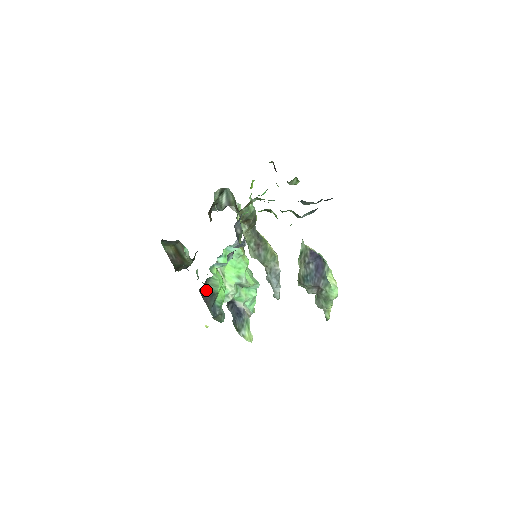
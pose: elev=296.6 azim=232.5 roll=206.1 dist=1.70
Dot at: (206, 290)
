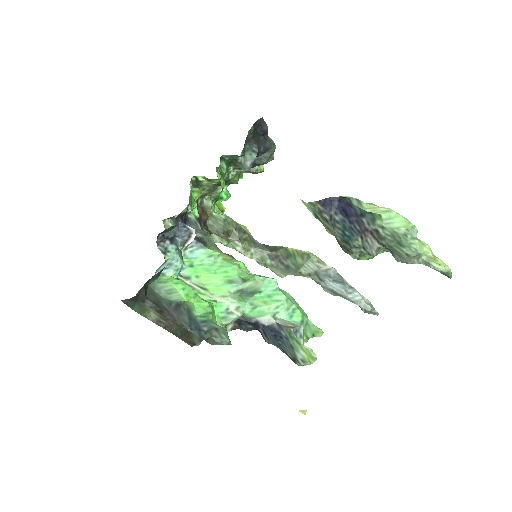
Dot at: (164, 304)
